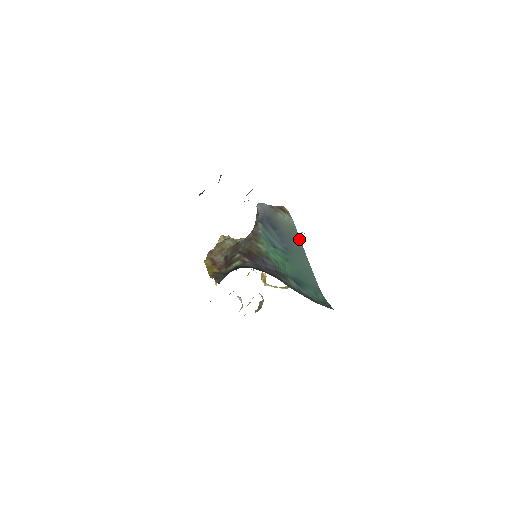
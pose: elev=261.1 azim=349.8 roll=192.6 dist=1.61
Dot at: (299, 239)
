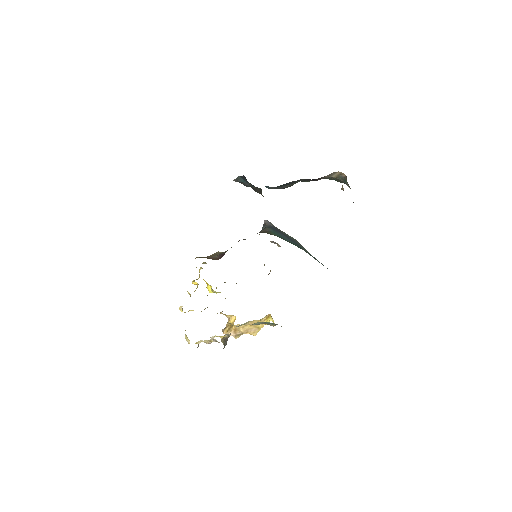
Dot at: occluded
